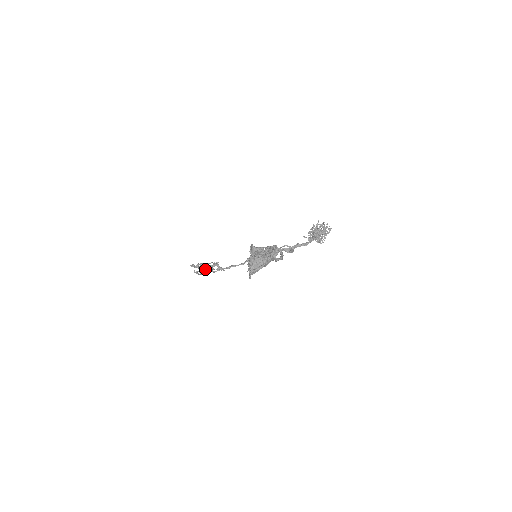
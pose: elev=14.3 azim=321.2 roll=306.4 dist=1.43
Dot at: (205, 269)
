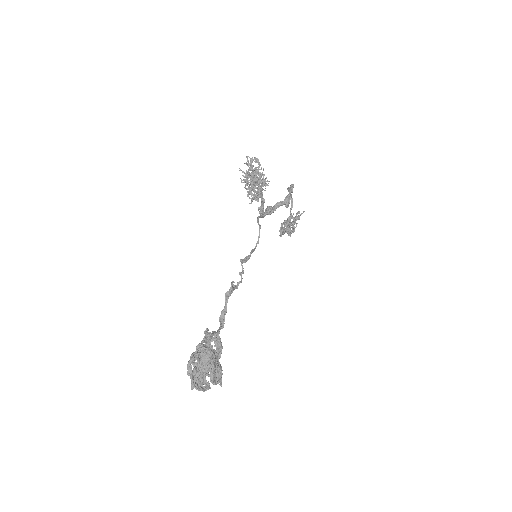
Dot at: occluded
